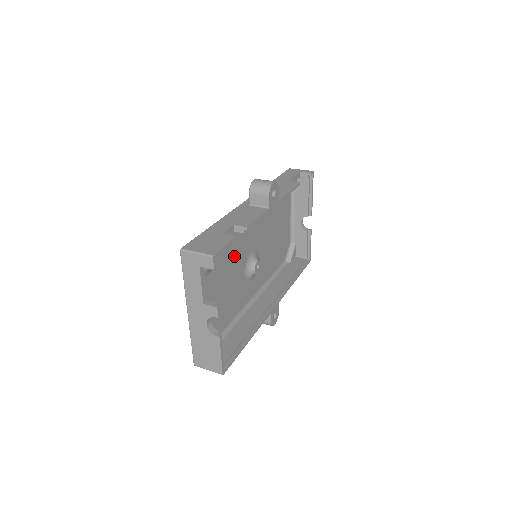
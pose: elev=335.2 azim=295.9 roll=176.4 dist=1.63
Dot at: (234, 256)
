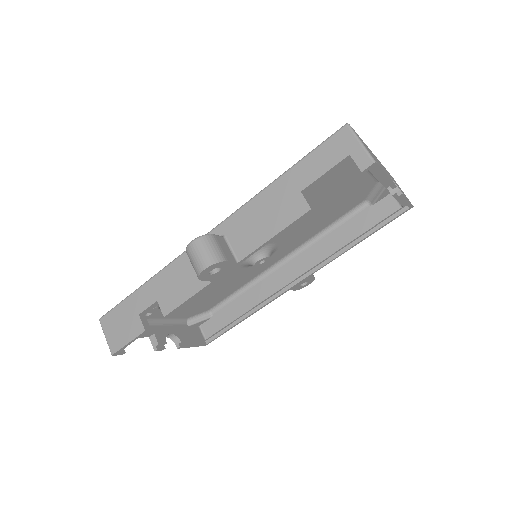
Dot at: occluded
